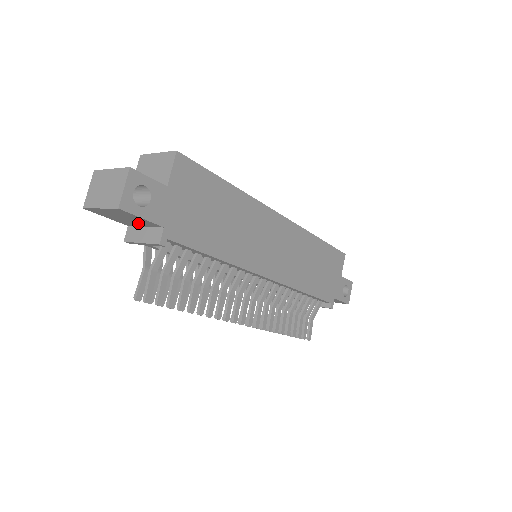
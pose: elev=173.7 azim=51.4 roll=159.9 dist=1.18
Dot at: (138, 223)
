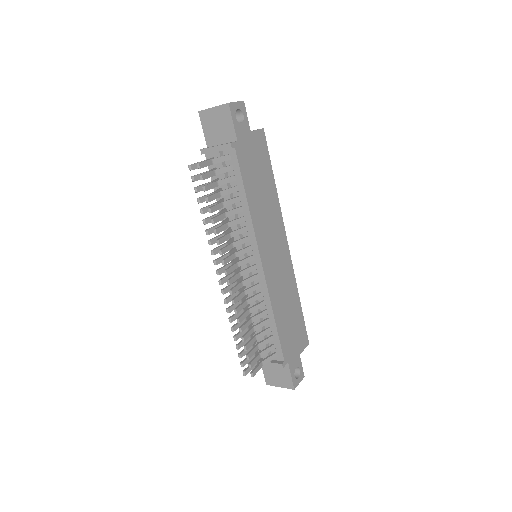
Dot at: (221, 137)
